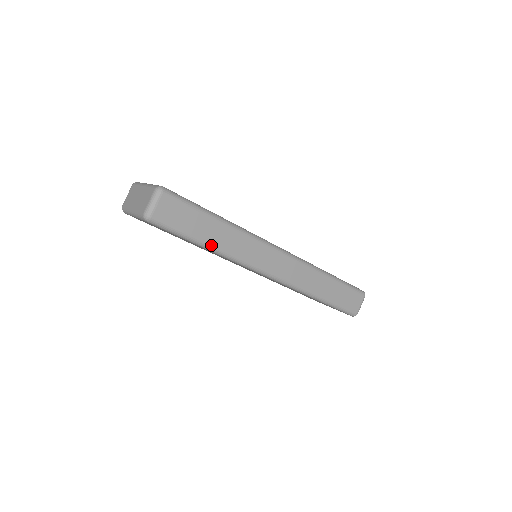
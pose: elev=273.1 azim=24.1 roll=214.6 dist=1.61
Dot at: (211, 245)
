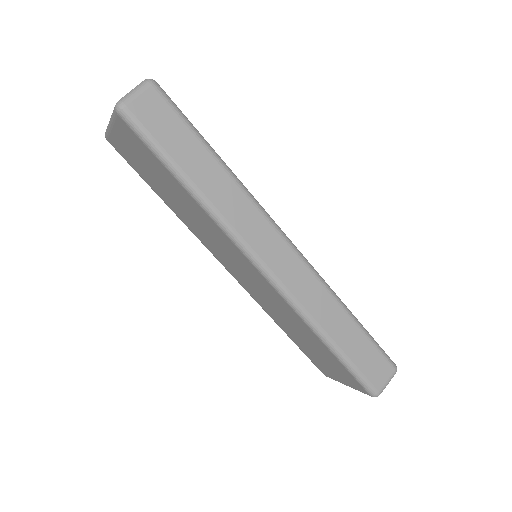
Dot at: (194, 185)
